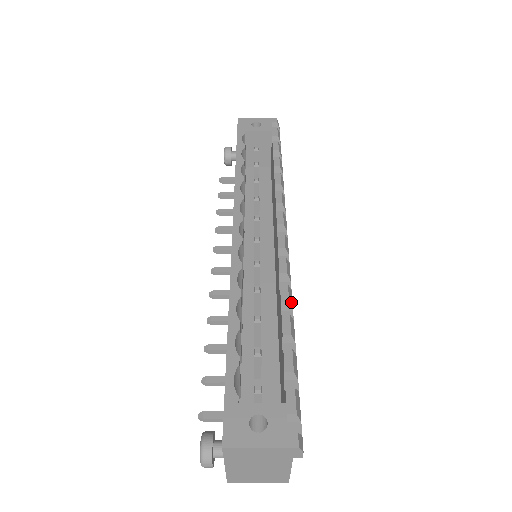
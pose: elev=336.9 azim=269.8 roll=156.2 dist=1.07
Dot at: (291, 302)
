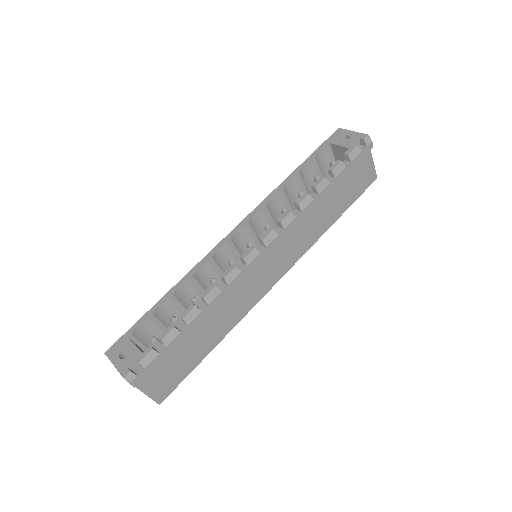
Dot at: (211, 299)
